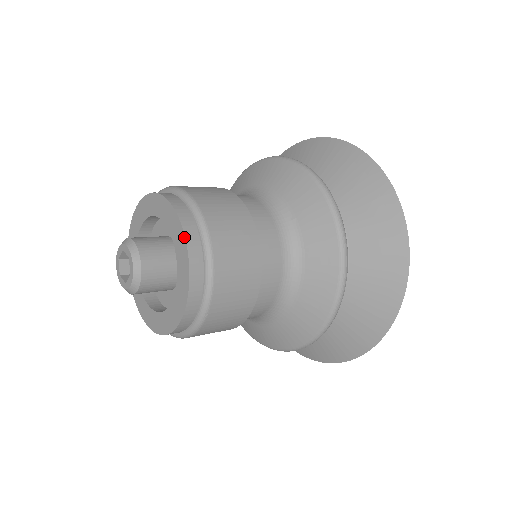
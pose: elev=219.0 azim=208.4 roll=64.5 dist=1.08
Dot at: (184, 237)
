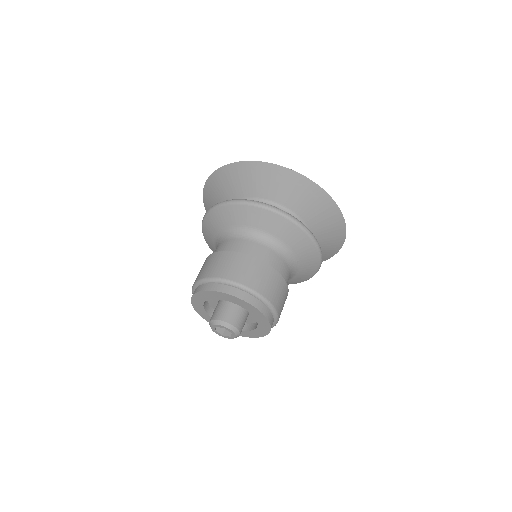
Dot at: (270, 326)
